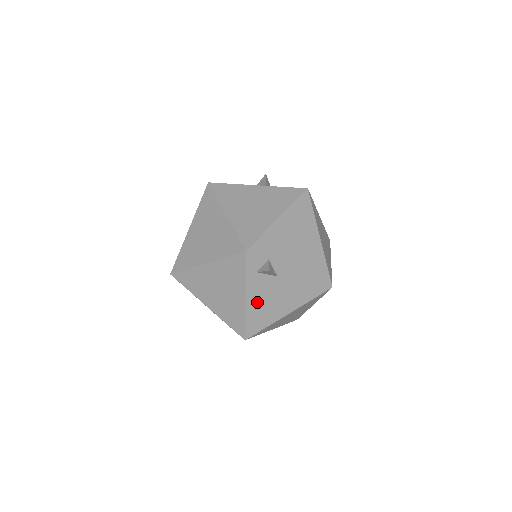
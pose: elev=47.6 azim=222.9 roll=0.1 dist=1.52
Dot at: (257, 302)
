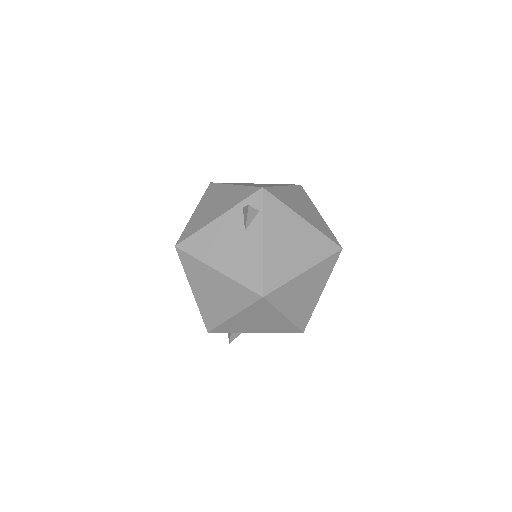
Dot at: occluded
